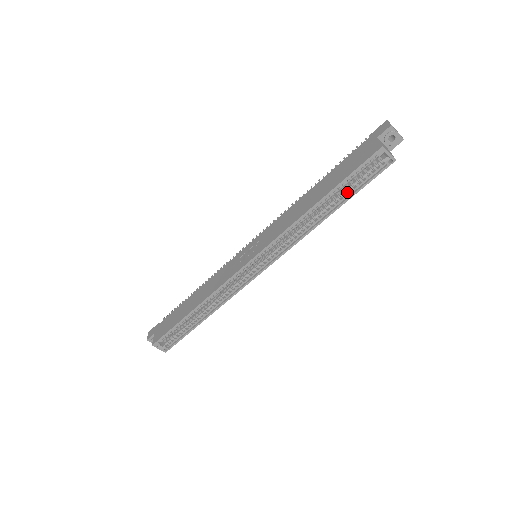
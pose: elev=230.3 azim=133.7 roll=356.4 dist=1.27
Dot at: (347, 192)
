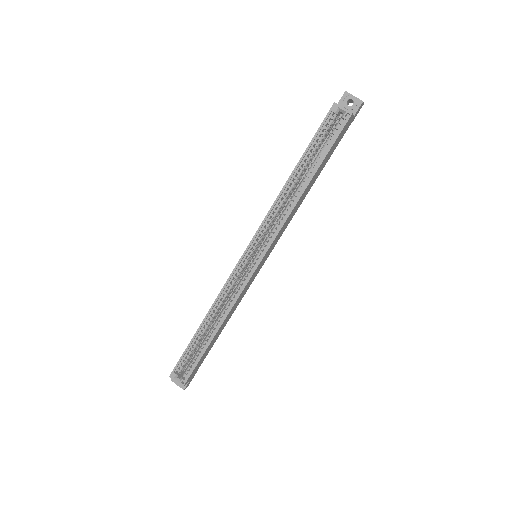
Dot at: (317, 158)
